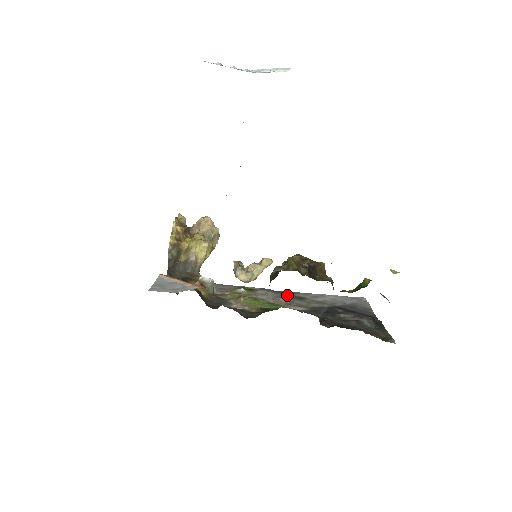
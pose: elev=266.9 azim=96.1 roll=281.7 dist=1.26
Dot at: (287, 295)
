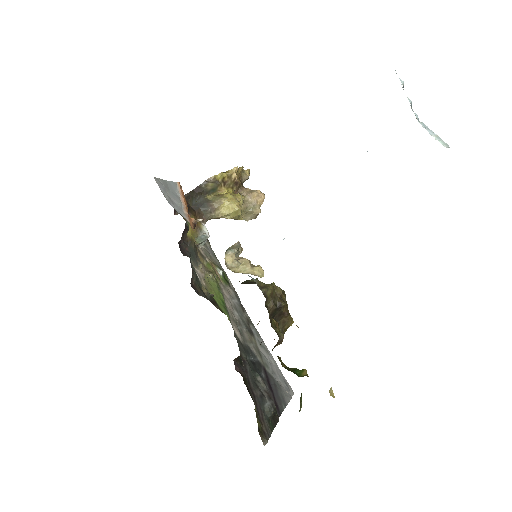
Dot at: (245, 317)
